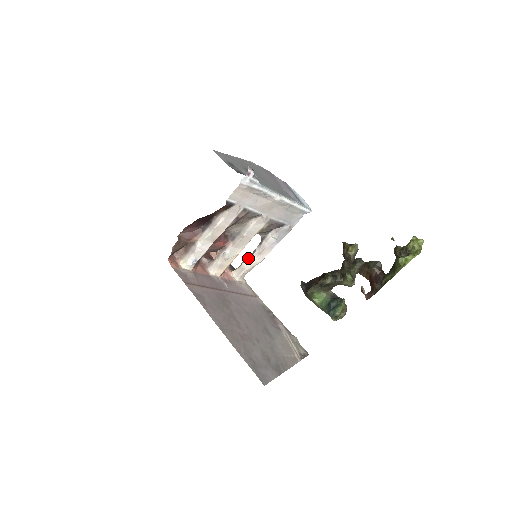
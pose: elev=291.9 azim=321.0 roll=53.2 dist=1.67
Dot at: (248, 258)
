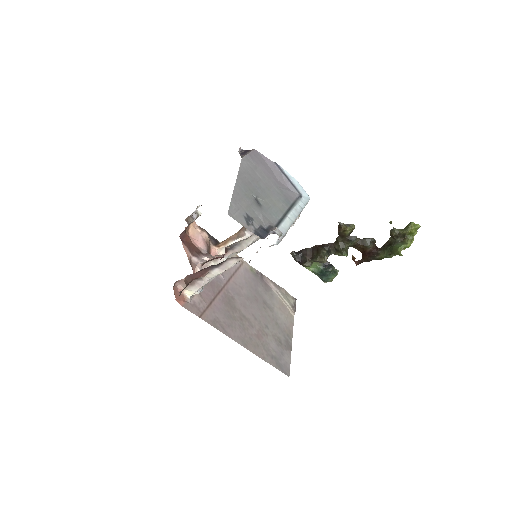
Dot at: (236, 240)
